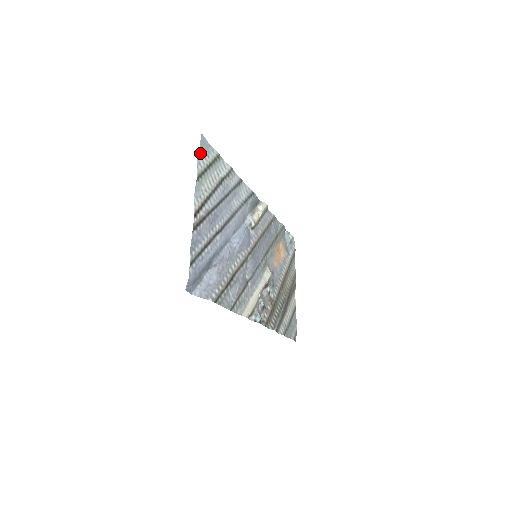
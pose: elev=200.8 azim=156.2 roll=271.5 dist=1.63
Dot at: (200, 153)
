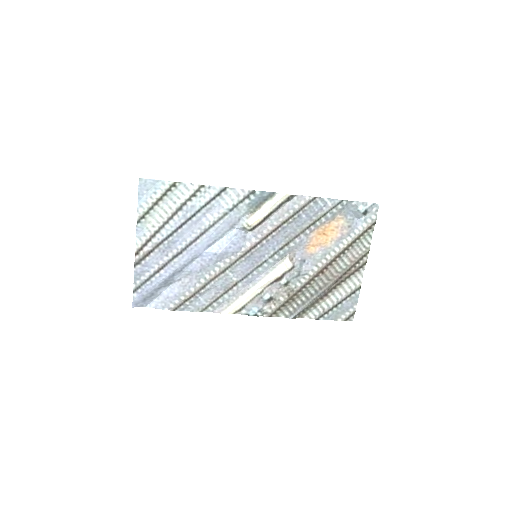
Dot at: (142, 196)
